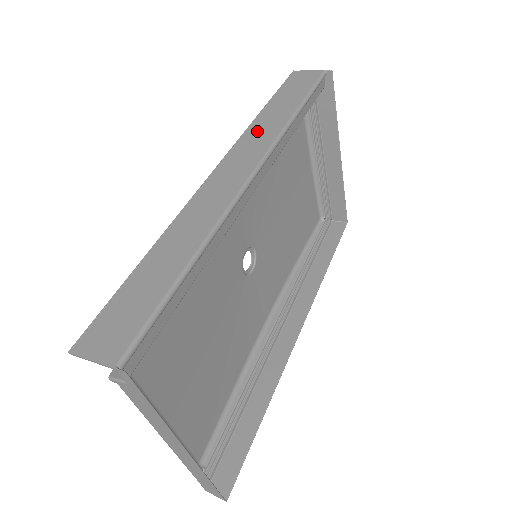
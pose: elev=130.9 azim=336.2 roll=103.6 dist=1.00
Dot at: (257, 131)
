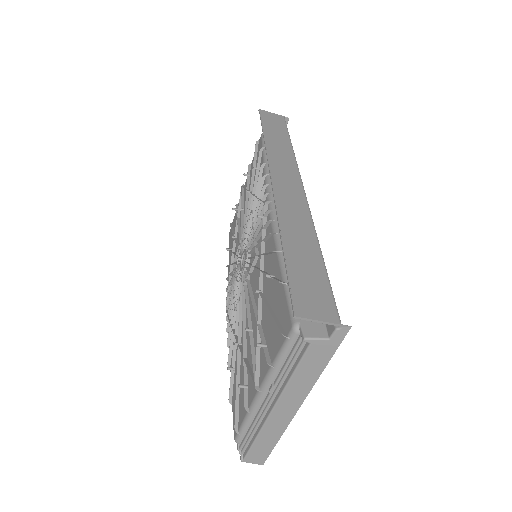
Dot at: (276, 154)
